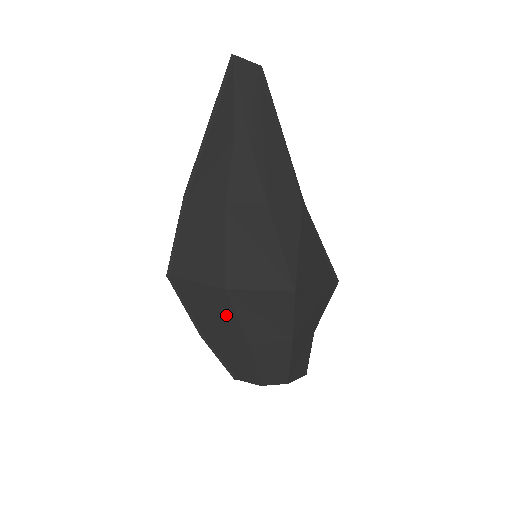
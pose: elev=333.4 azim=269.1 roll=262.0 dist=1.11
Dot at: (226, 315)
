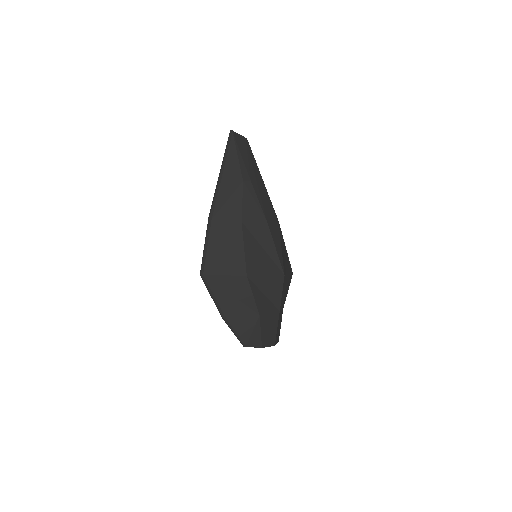
Dot at: (245, 296)
